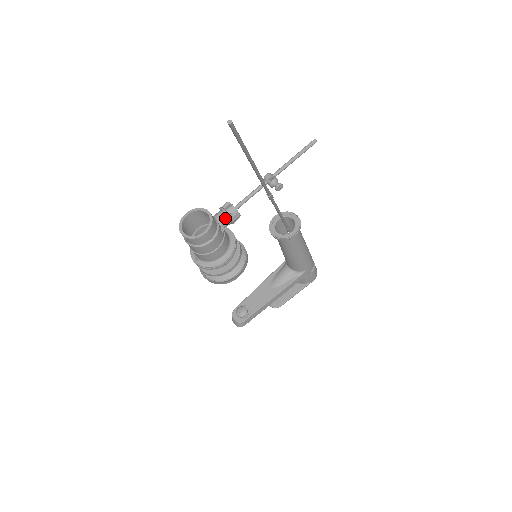
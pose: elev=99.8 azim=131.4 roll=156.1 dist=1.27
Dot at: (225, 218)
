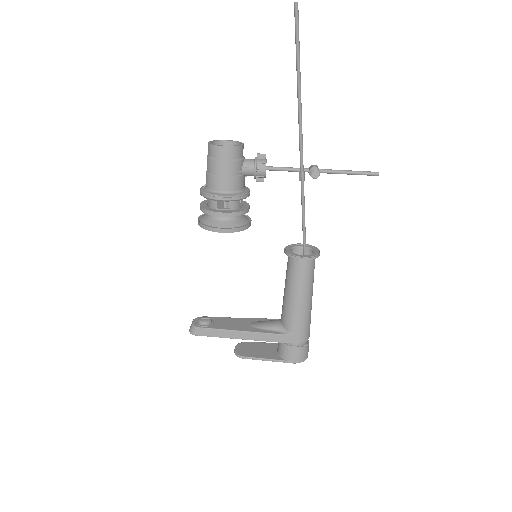
Dot at: (252, 162)
